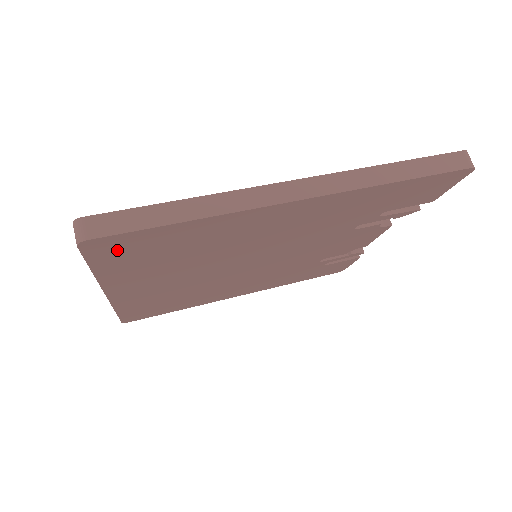
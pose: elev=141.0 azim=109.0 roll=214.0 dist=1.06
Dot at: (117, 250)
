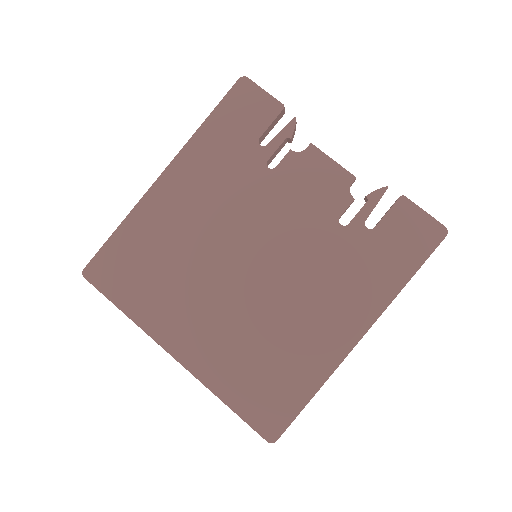
Dot at: occluded
